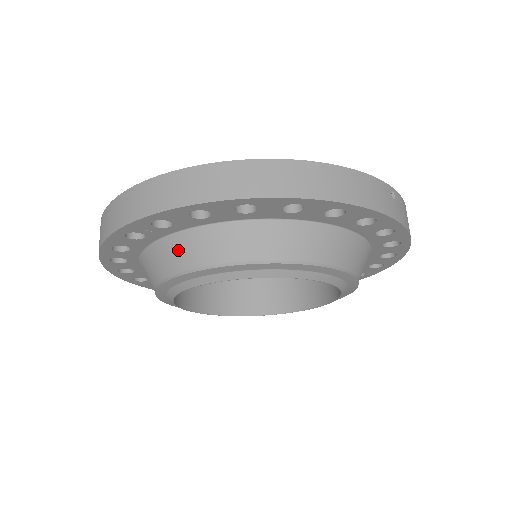
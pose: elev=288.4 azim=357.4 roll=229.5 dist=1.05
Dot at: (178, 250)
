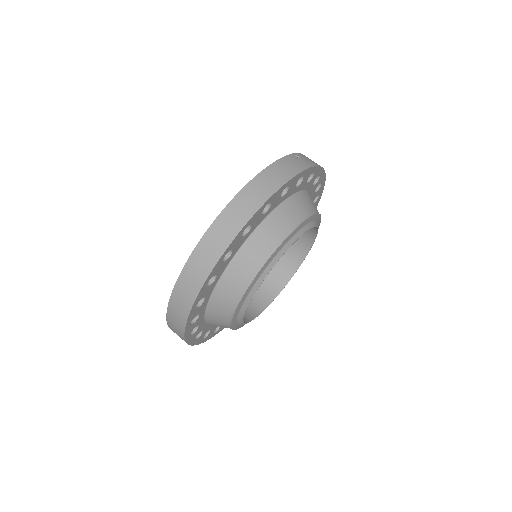
Dot at: (228, 287)
